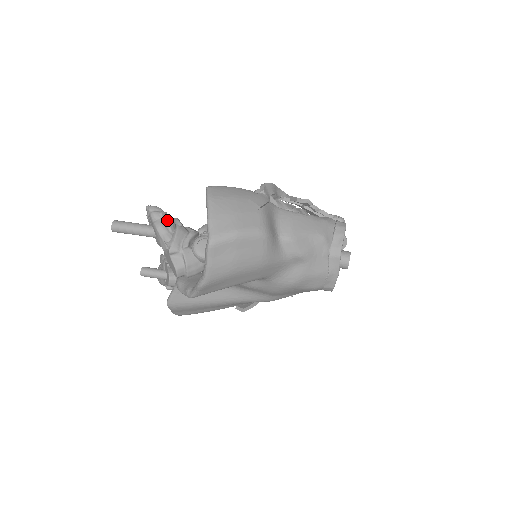
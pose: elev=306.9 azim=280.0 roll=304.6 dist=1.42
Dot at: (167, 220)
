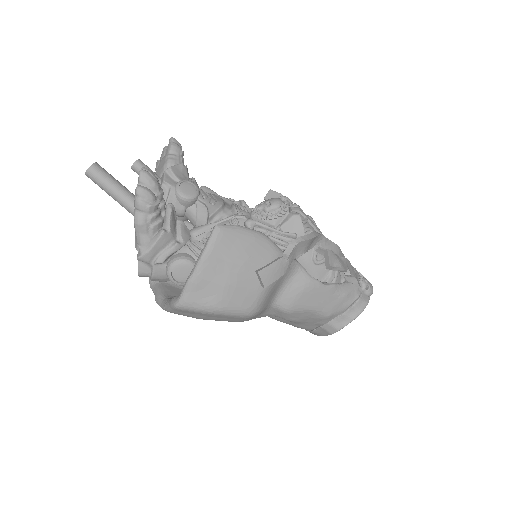
Dot at: (153, 218)
